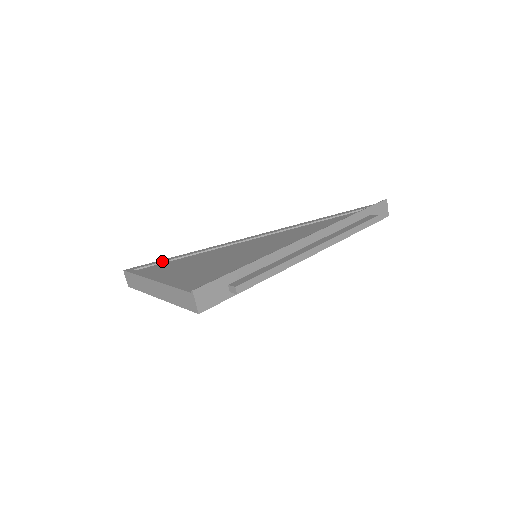
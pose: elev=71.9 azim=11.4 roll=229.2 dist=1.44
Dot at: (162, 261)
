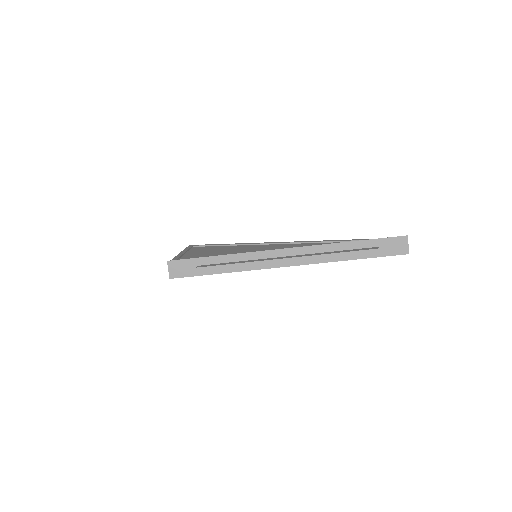
Dot at: (210, 245)
